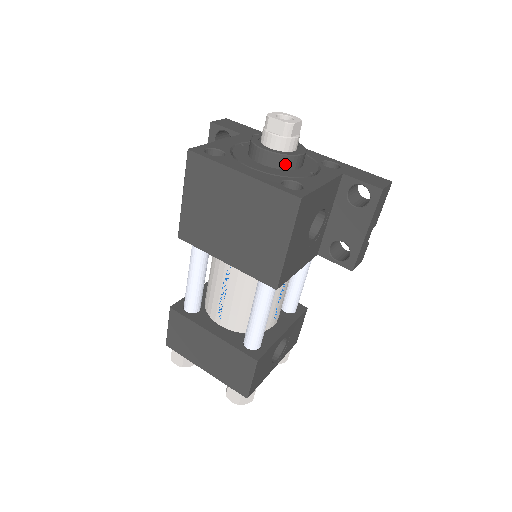
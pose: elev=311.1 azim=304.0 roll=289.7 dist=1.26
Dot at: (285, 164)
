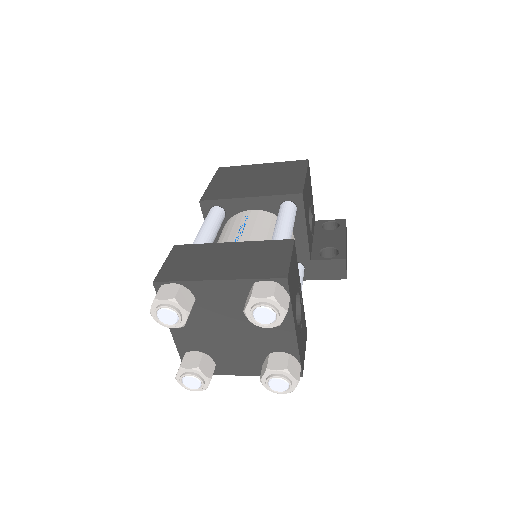
Dot at: occluded
